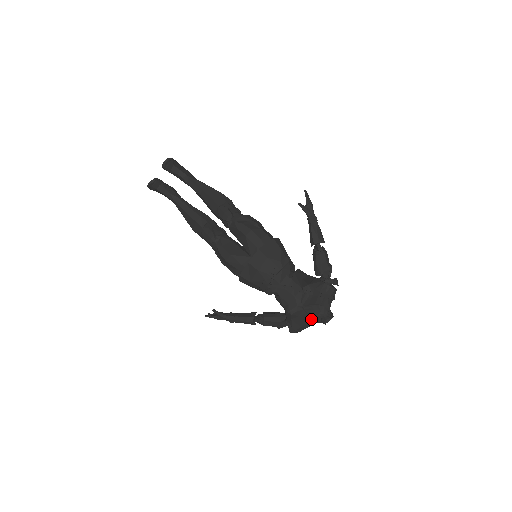
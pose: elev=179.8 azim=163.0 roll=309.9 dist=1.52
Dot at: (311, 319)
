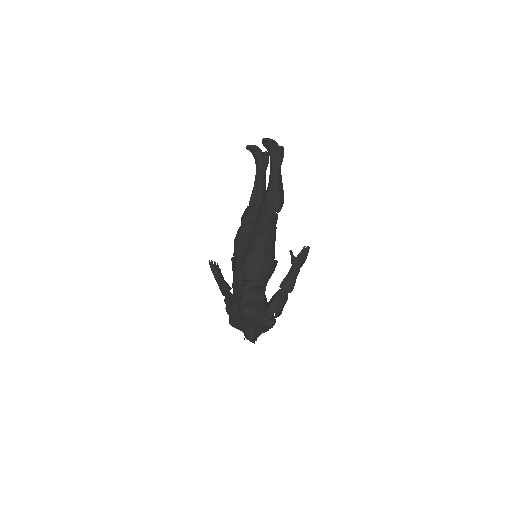
Dot at: (240, 327)
